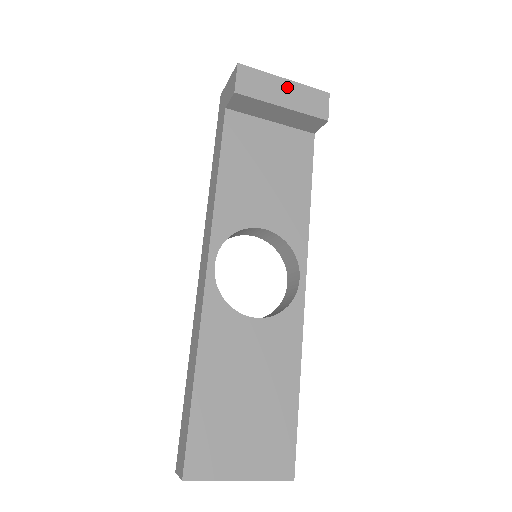
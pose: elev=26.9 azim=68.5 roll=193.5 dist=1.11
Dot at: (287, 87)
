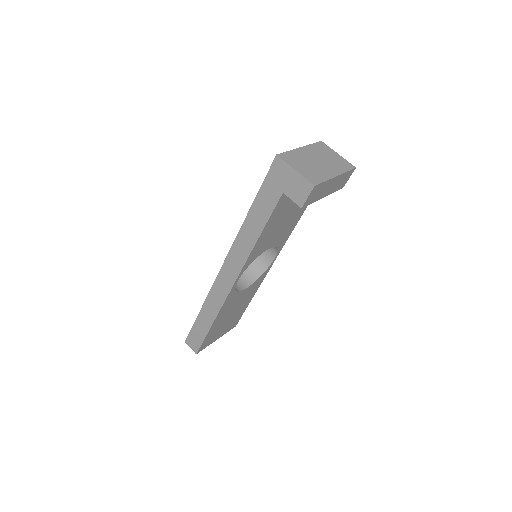
Dot at: (334, 182)
